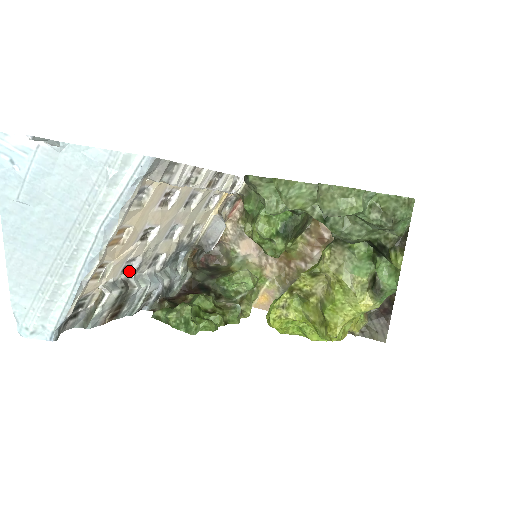
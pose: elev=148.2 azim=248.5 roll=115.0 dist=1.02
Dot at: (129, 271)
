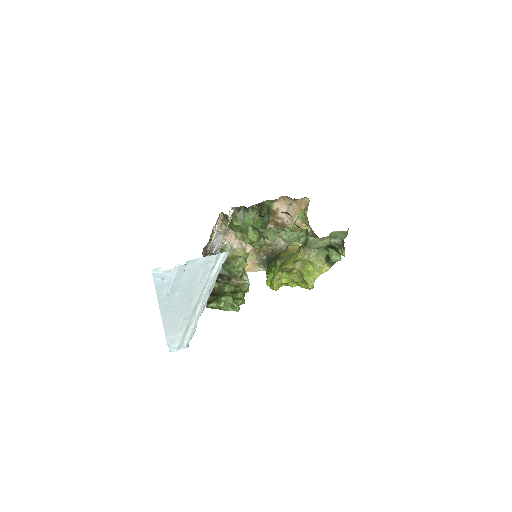
Dot at: occluded
